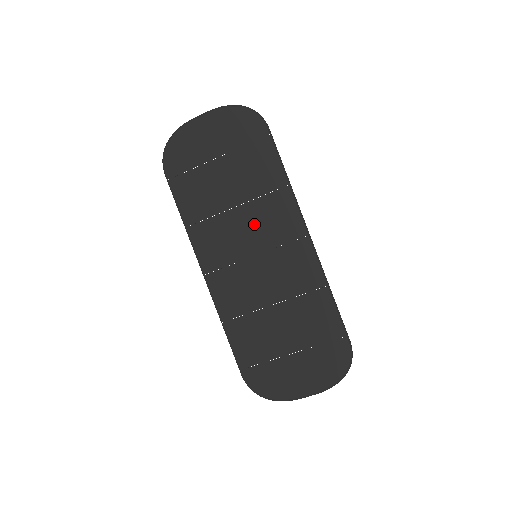
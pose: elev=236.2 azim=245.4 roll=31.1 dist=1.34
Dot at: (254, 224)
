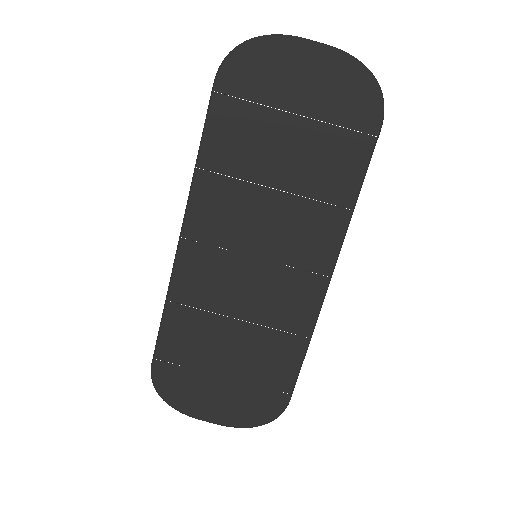
Dot at: (281, 223)
